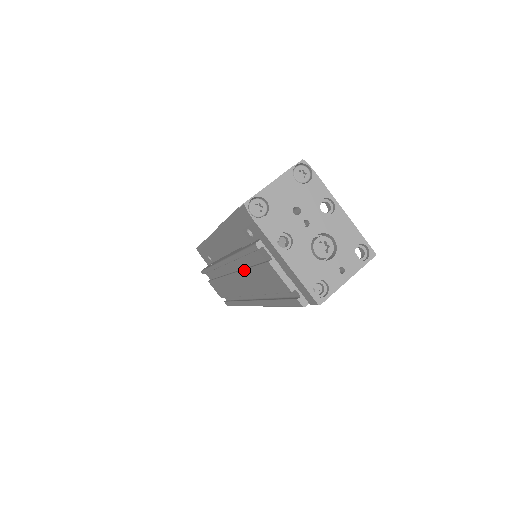
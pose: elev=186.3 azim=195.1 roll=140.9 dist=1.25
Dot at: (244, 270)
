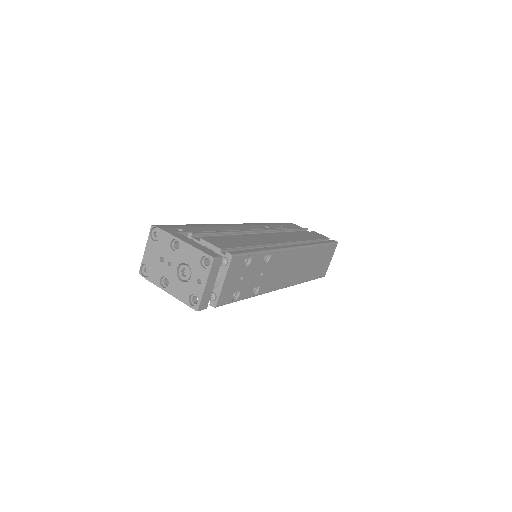
Dot at: occluded
